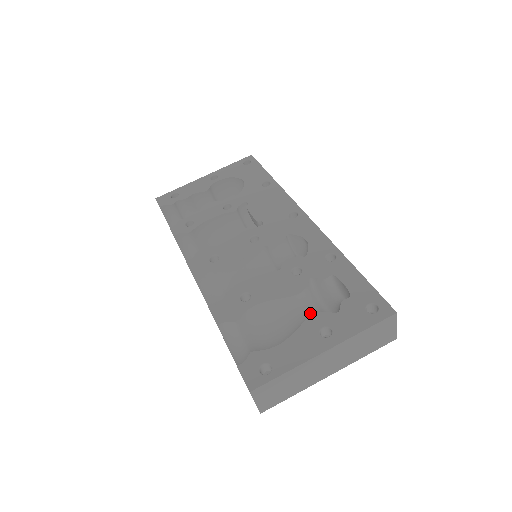
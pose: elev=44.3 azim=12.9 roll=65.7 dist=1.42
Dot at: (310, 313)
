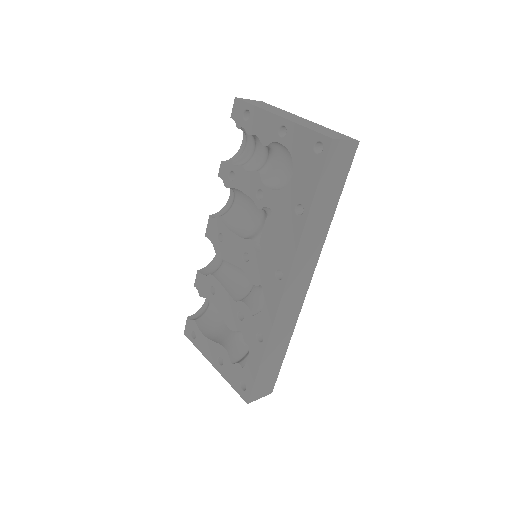
Dot at: (236, 337)
